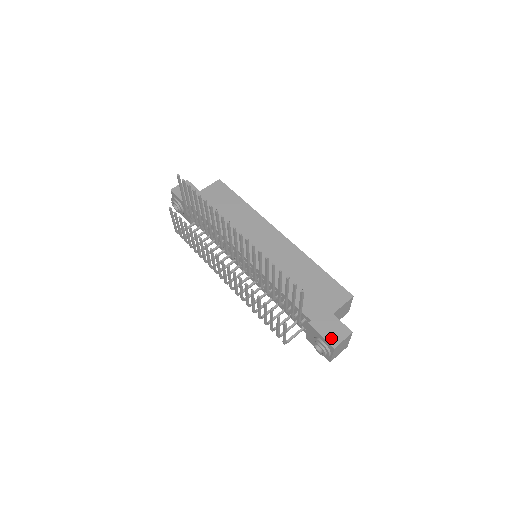
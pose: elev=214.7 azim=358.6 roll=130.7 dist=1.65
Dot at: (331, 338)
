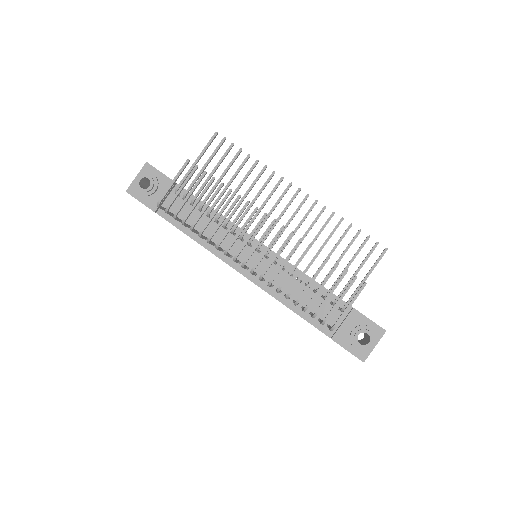
Dot at: occluded
